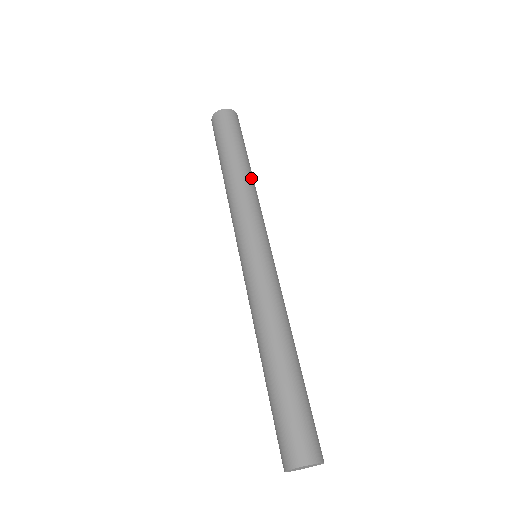
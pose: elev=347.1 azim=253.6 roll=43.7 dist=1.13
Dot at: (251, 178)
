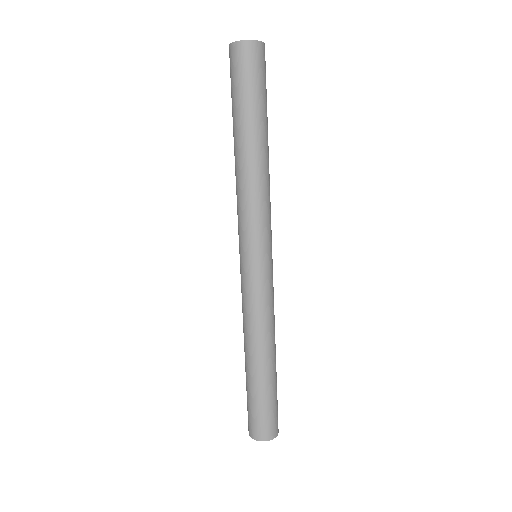
Dot at: (265, 162)
